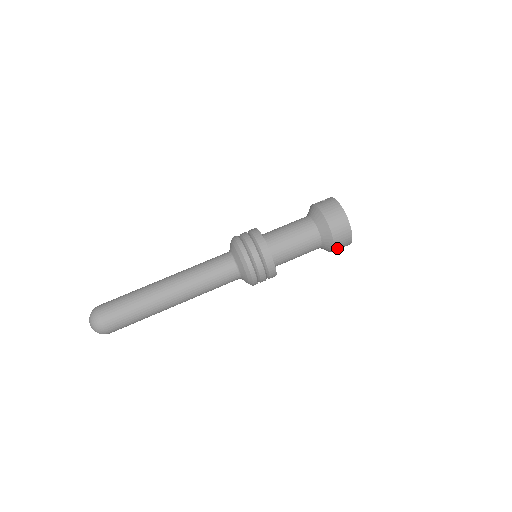
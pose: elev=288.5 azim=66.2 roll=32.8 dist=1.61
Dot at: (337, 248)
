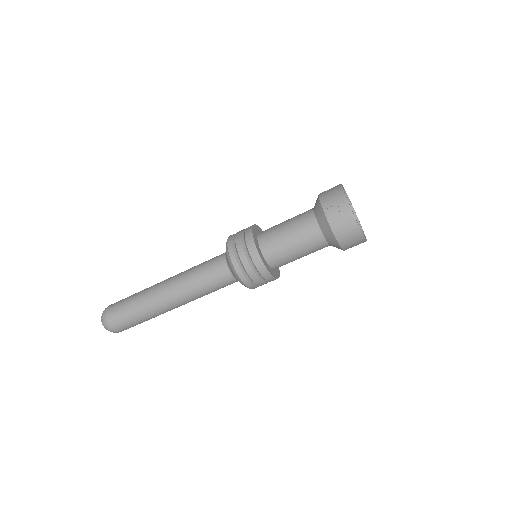
Dot at: occluded
